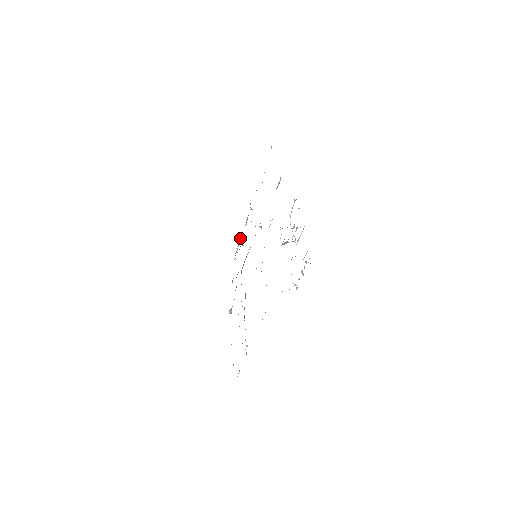
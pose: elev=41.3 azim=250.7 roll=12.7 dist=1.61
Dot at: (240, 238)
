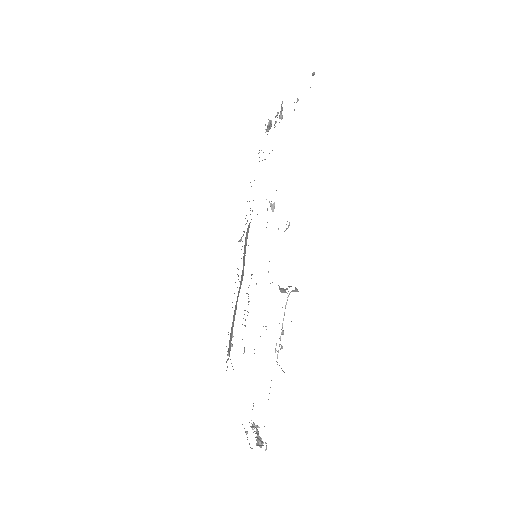
Dot at: occluded
